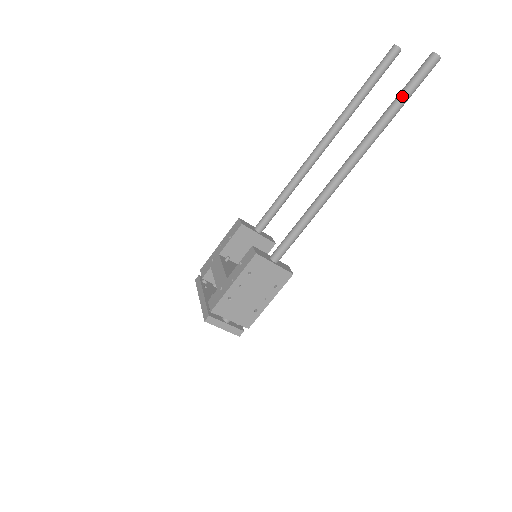
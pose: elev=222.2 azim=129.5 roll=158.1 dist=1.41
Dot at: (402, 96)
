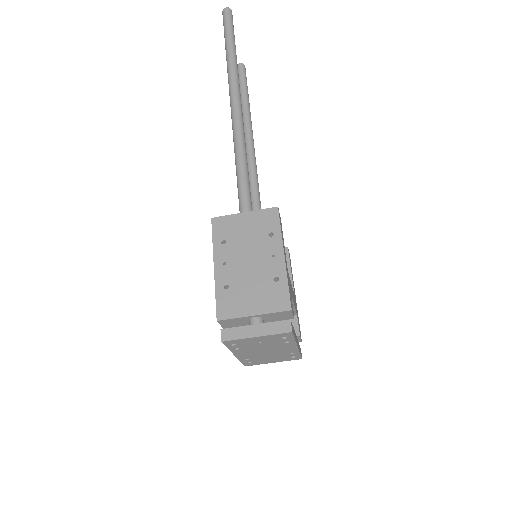
Dot at: (225, 40)
